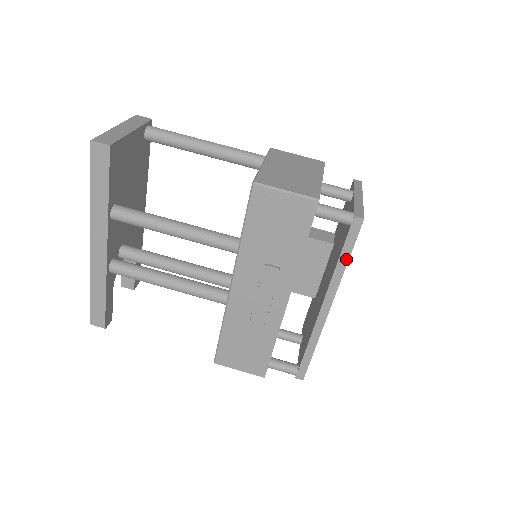
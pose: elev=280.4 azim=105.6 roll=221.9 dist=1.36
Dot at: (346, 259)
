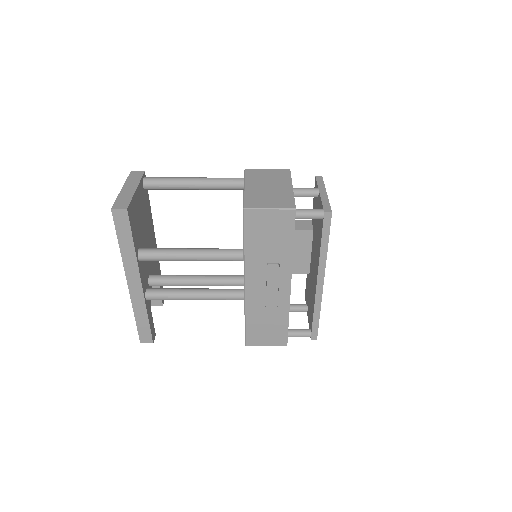
Dot at: (326, 244)
